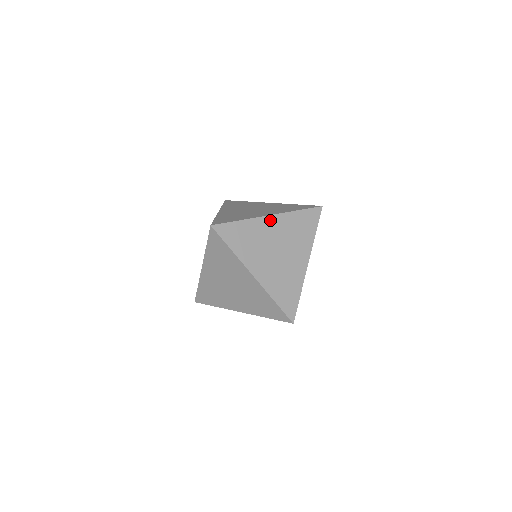
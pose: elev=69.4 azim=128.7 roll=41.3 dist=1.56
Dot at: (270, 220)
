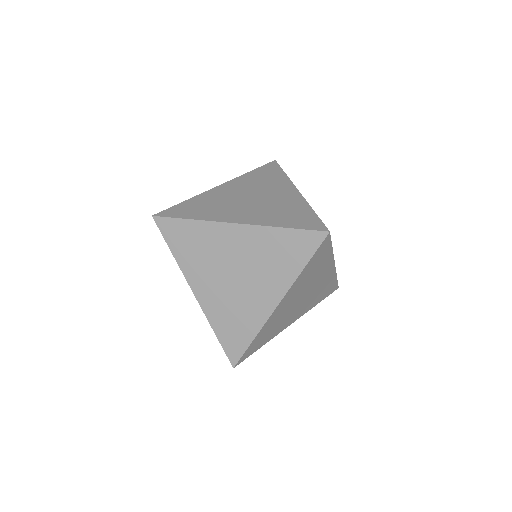
Dot at: (222, 187)
